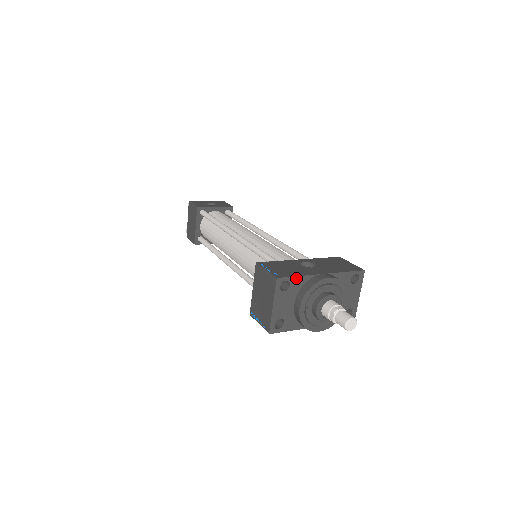
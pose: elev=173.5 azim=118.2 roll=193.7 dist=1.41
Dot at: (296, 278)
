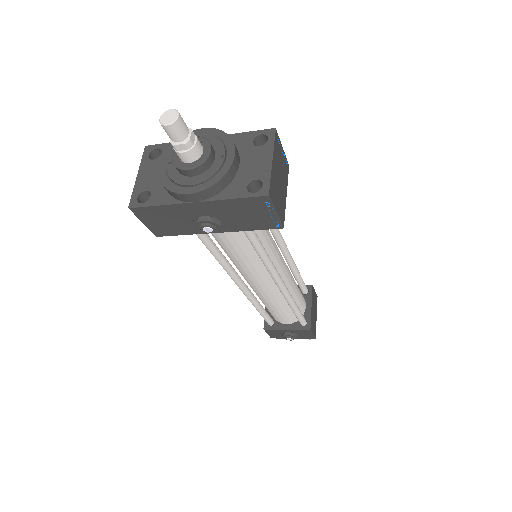
Dot at: occluded
